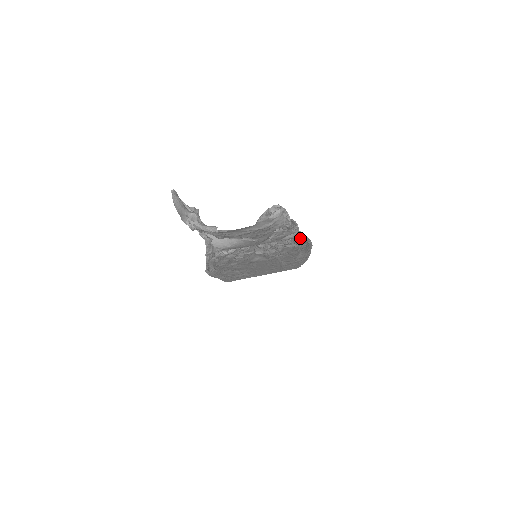
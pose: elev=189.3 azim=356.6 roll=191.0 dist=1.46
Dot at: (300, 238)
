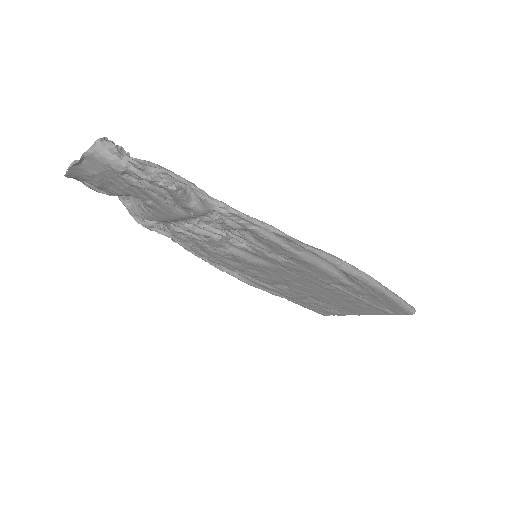
Dot at: (224, 213)
